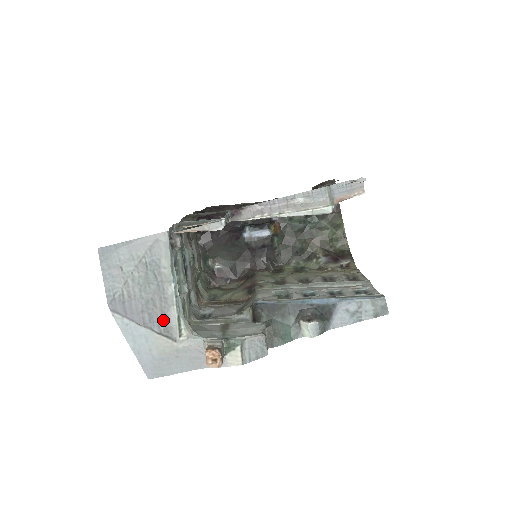
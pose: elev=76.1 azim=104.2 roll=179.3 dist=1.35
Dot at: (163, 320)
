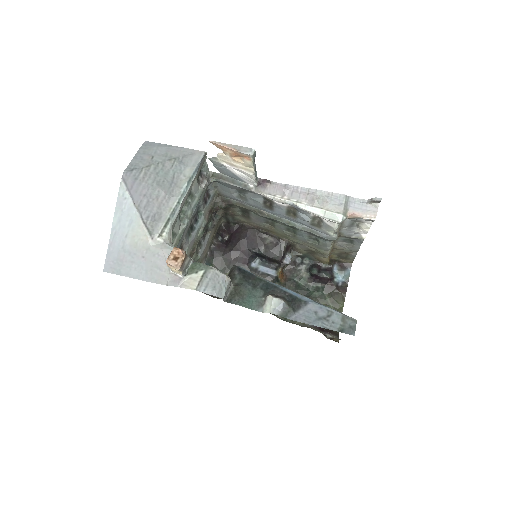
Dot at: (155, 214)
